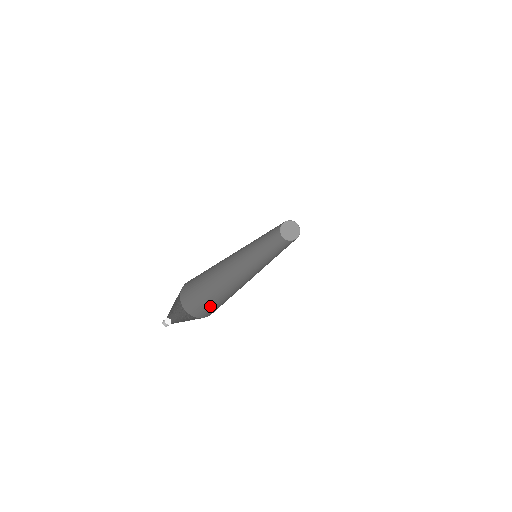
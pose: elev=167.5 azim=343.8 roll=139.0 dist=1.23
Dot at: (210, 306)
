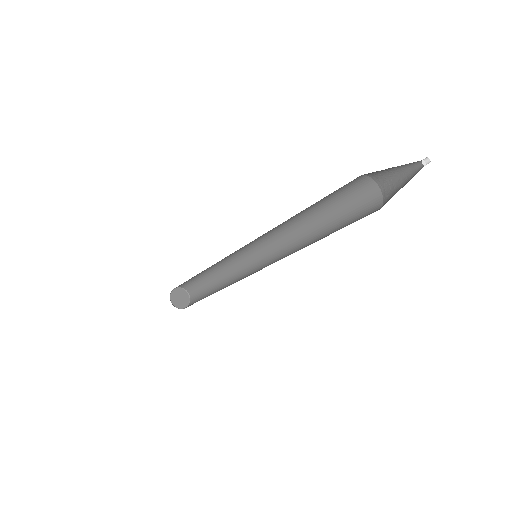
Dot at: occluded
